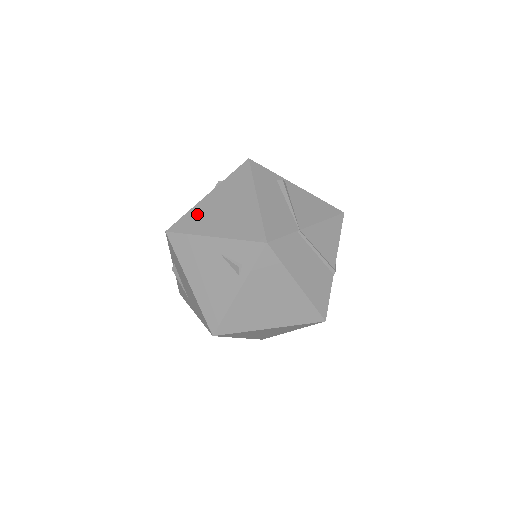
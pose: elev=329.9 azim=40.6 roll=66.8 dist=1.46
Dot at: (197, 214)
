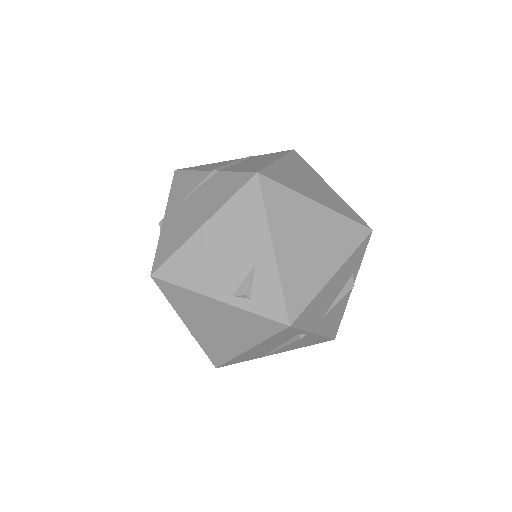
Dot at: (191, 301)
